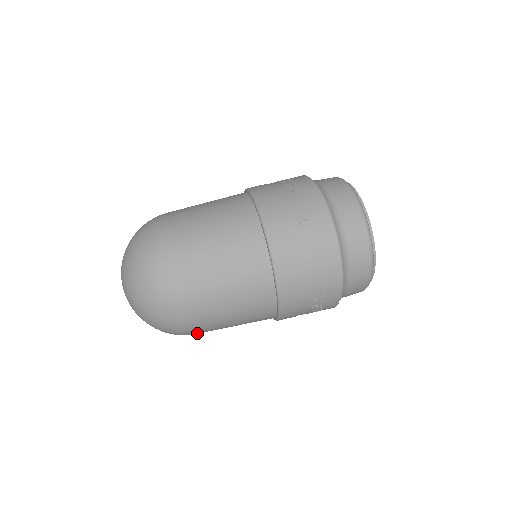
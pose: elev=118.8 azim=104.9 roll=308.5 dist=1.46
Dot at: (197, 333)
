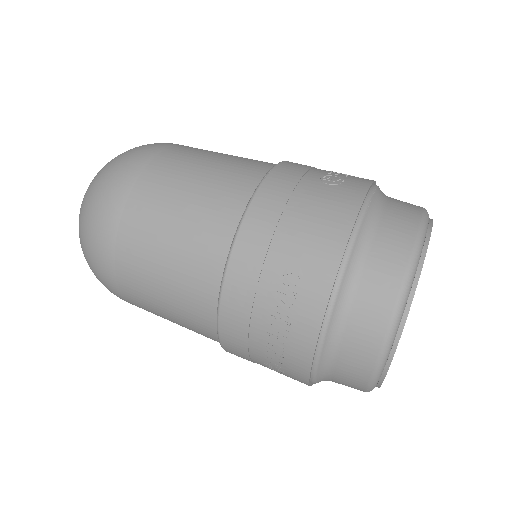
Dot at: (113, 275)
